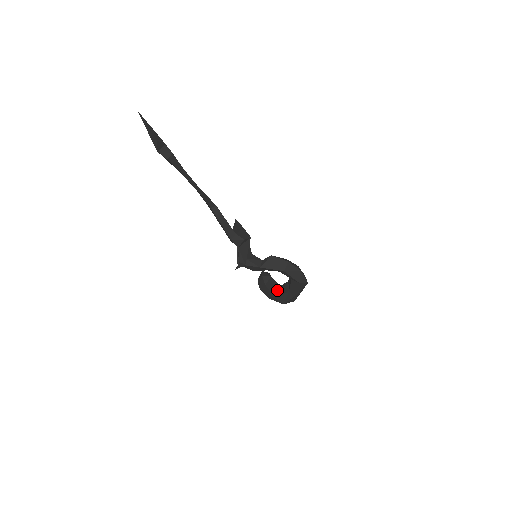
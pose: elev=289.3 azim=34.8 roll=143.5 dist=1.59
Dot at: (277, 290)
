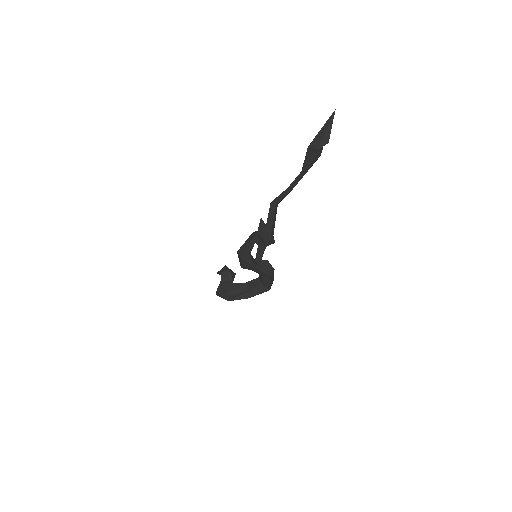
Dot at: occluded
